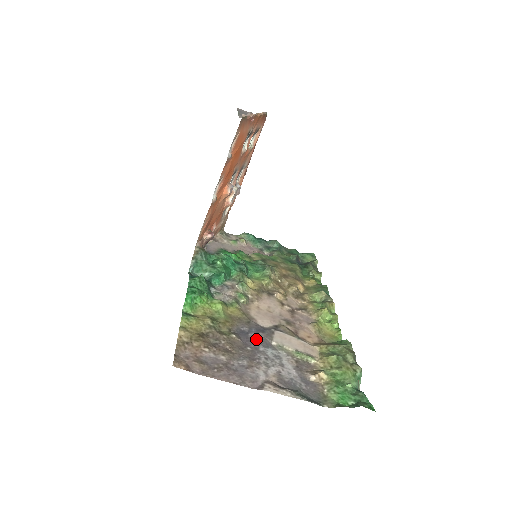
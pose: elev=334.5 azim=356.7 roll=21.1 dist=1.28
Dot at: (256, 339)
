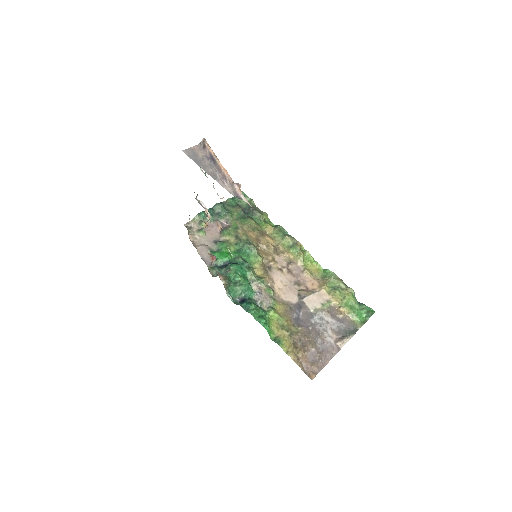
Dot at: (305, 317)
